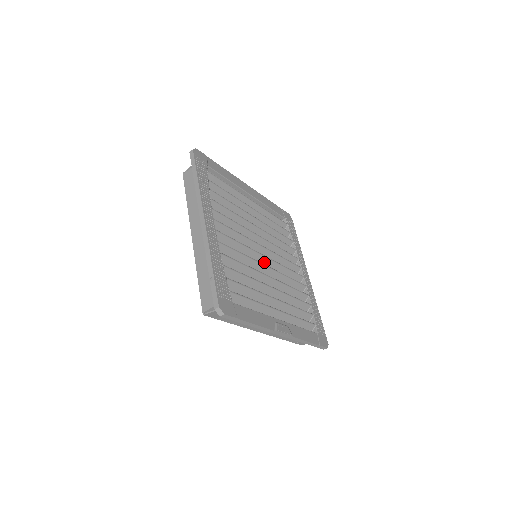
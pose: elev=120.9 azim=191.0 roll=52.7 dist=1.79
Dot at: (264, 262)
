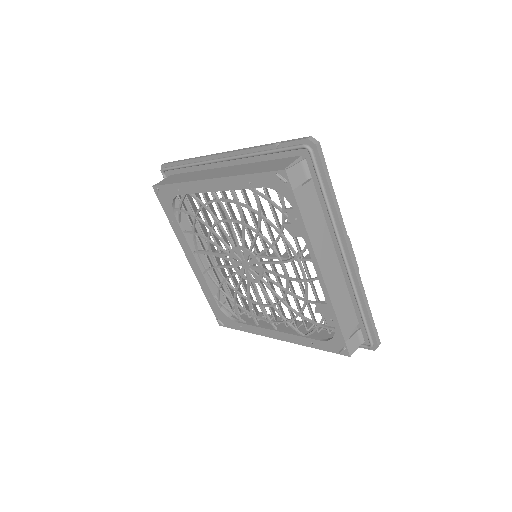
Dot at: occluded
